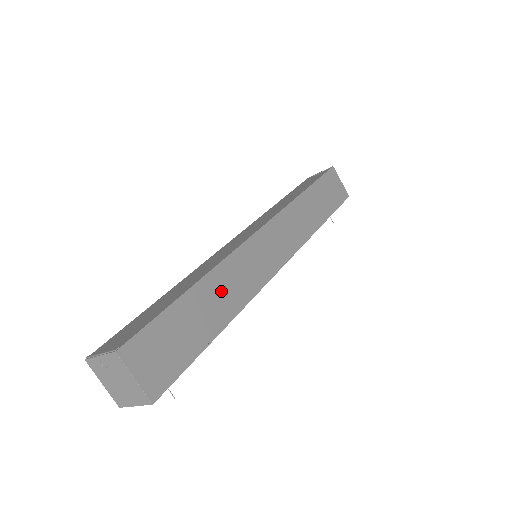
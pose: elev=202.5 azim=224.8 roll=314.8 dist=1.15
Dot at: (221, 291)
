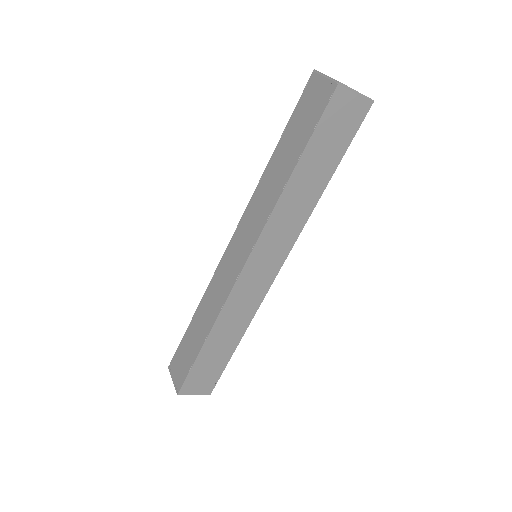
Dot at: (227, 329)
